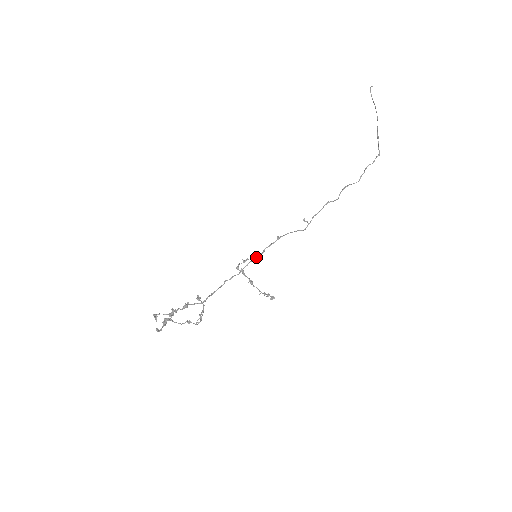
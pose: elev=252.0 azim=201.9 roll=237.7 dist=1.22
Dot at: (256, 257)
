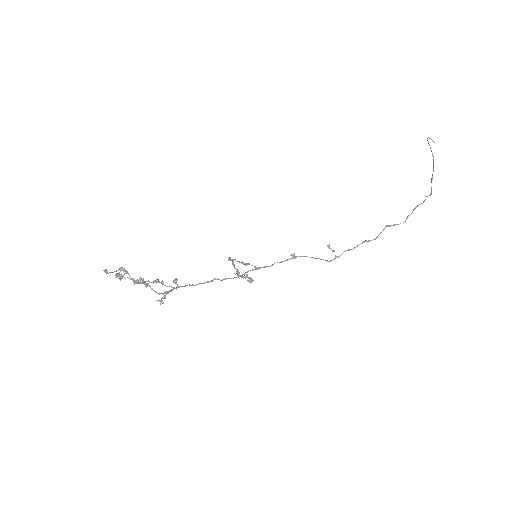
Dot at: (260, 267)
